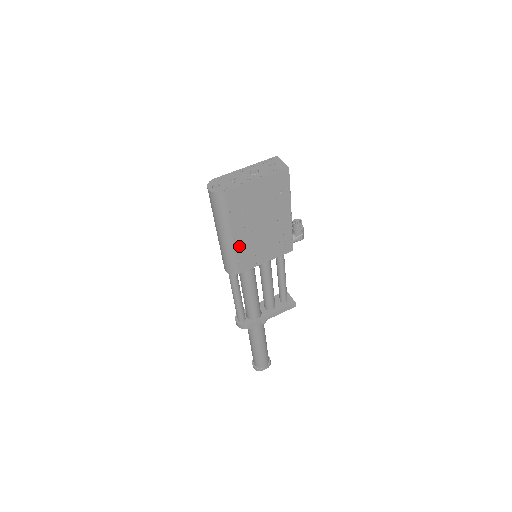
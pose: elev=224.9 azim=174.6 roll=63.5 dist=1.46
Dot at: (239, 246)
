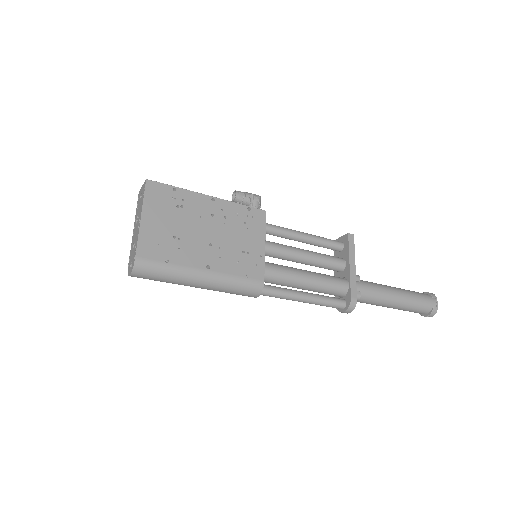
Dot at: (223, 268)
